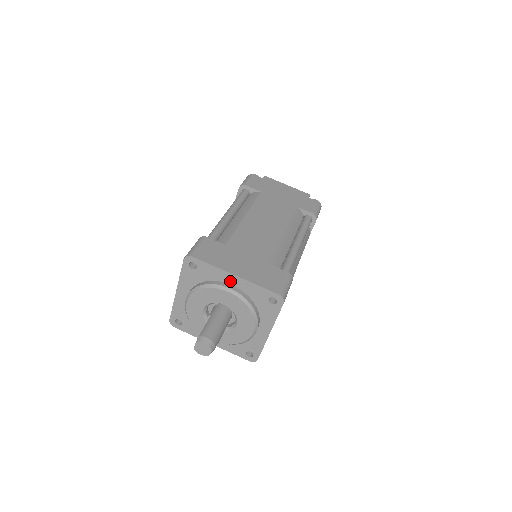
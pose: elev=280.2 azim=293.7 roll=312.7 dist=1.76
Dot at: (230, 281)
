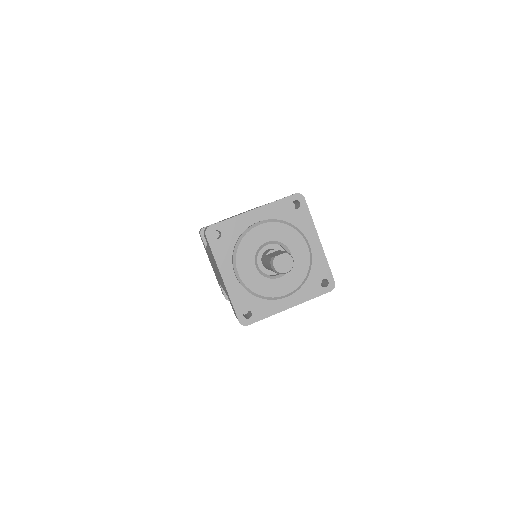
Dot at: (311, 241)
